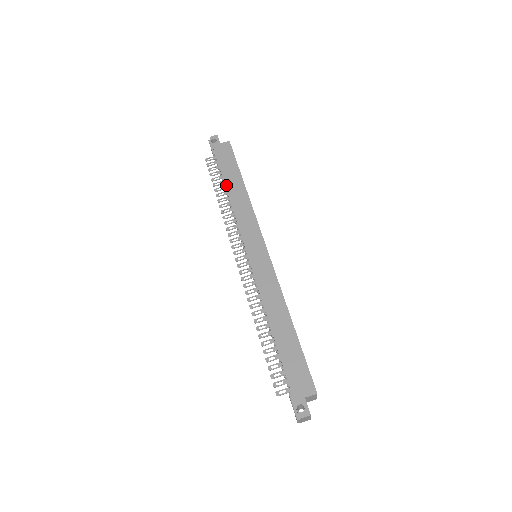
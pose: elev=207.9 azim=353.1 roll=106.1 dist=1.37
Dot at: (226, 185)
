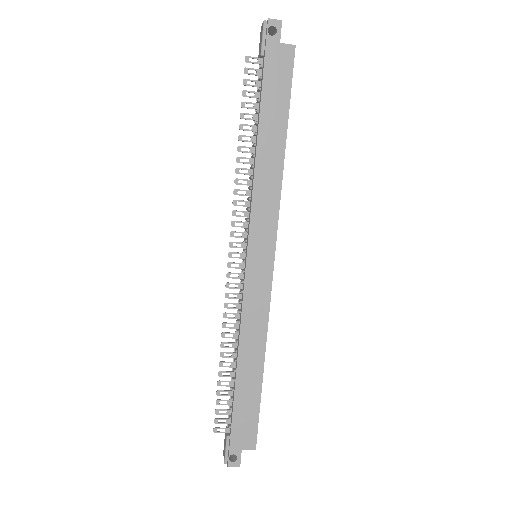
Dot at: (259, 132)
